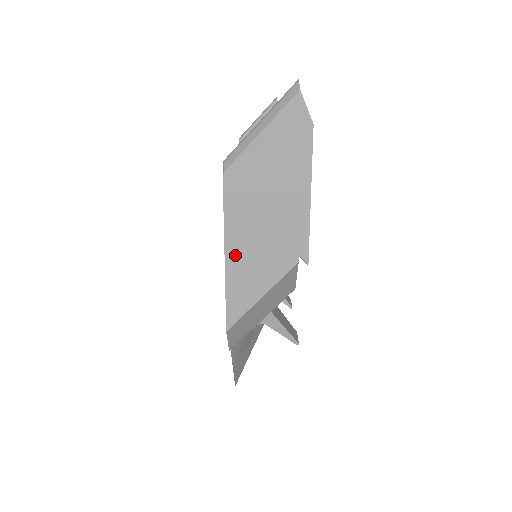
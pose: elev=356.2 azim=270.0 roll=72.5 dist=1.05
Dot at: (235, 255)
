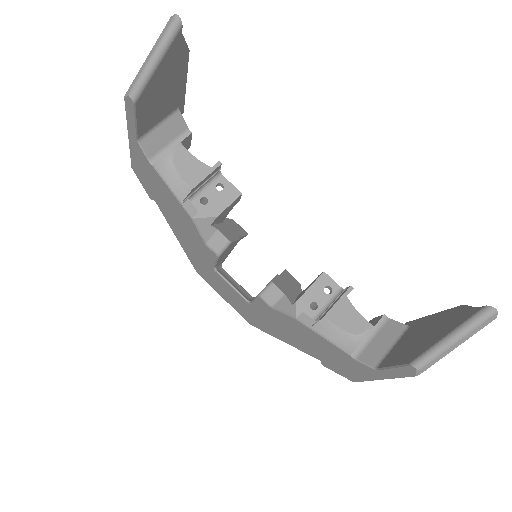
Dot at: occluded
